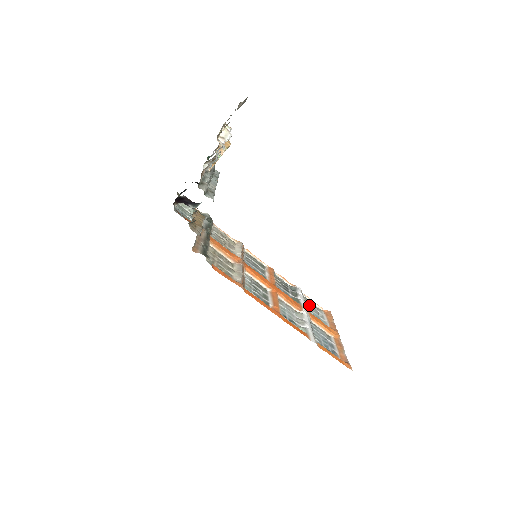
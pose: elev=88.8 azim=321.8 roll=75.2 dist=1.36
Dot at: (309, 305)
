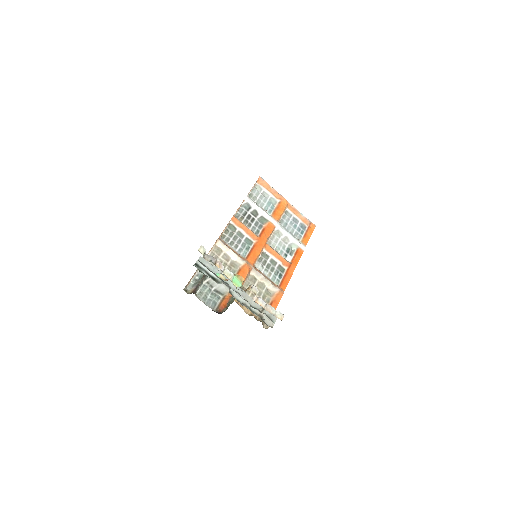
Dot at: (259, 201)
